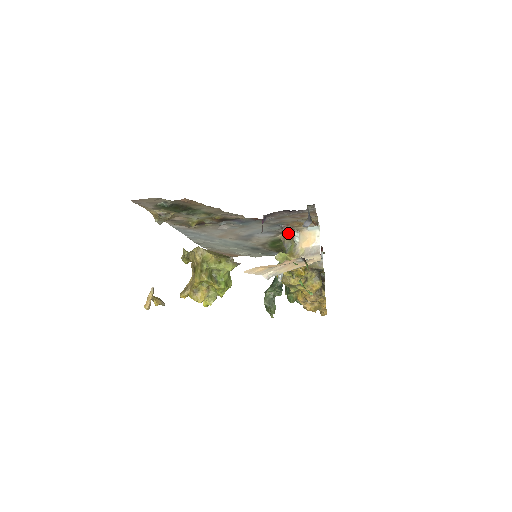
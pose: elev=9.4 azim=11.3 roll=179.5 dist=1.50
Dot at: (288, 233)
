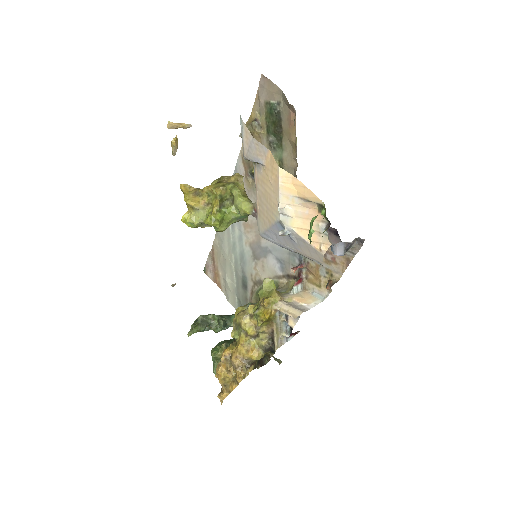
Dot at: (294, 281)
